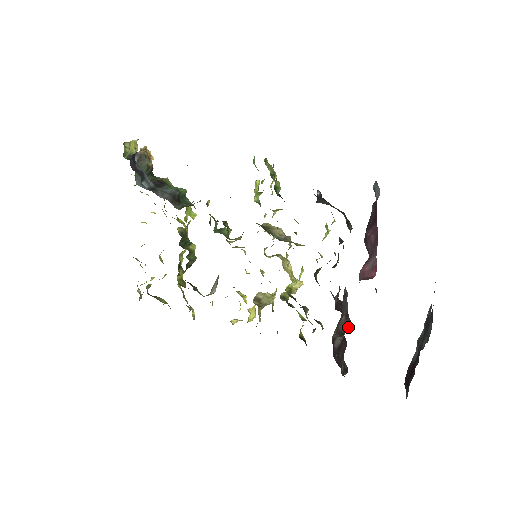
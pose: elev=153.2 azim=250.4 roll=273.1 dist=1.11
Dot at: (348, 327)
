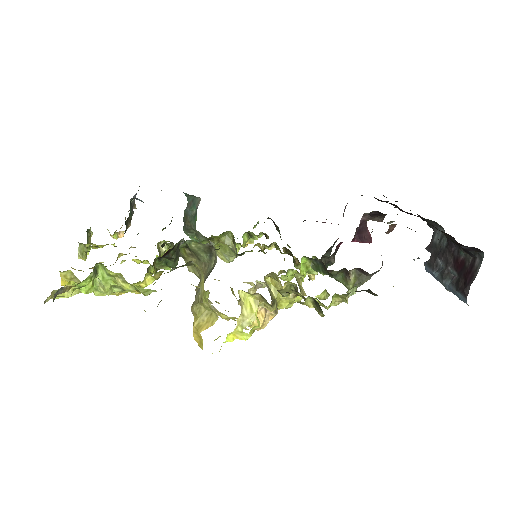
Dot at: occluded
